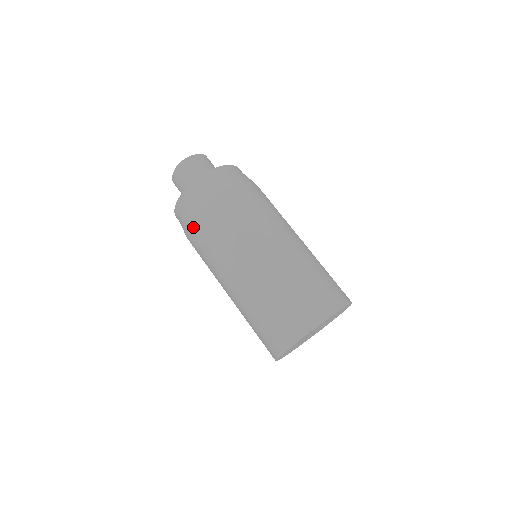
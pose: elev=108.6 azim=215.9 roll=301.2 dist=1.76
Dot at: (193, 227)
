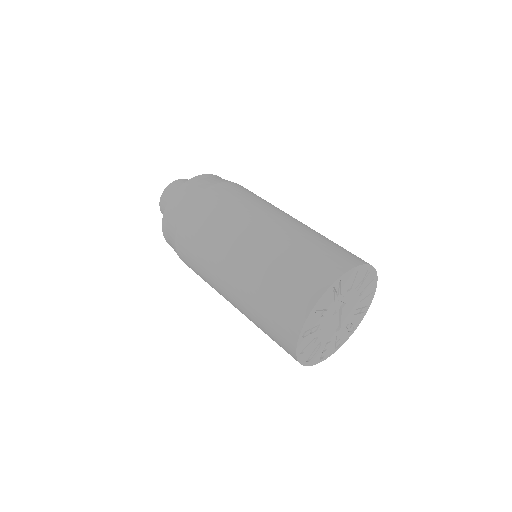
Dot at: (184, 262)
